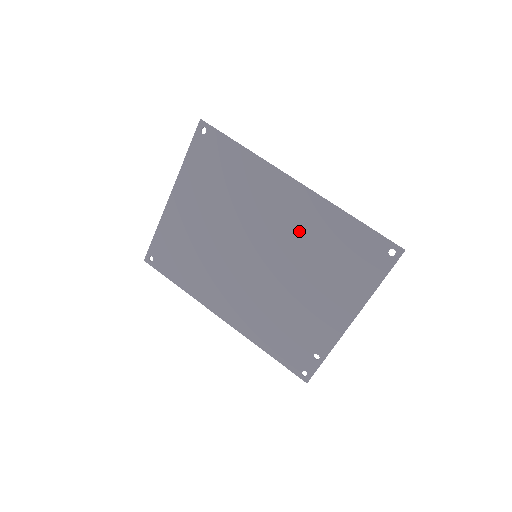
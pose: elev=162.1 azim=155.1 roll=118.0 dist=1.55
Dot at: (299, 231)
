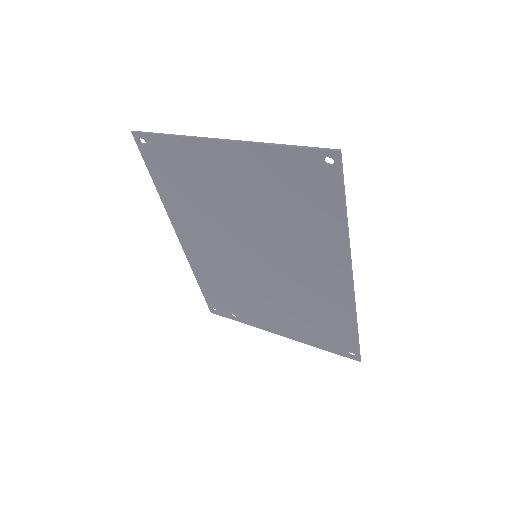
Dot at: (310, 290)
